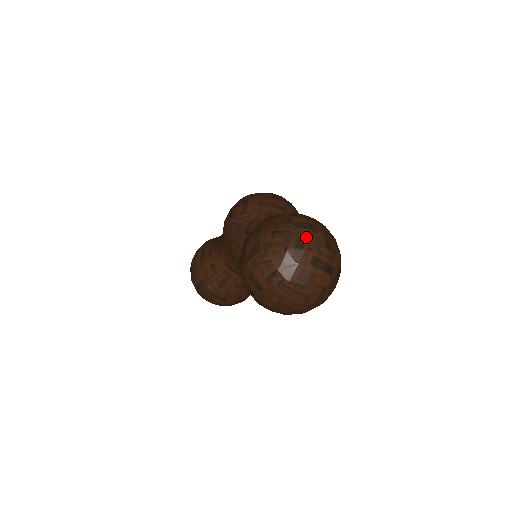
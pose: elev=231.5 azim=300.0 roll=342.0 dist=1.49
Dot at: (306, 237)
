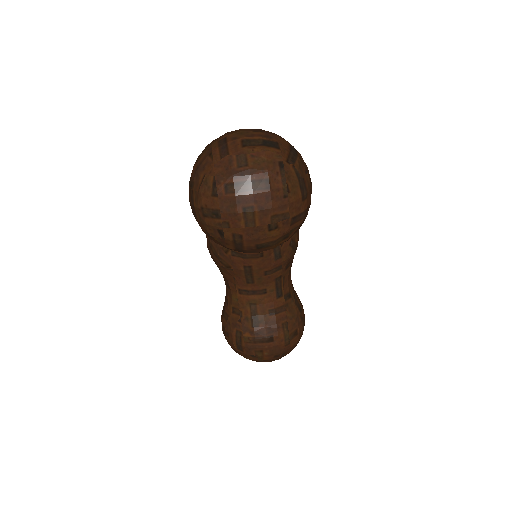
Dot at: (226, 135)
